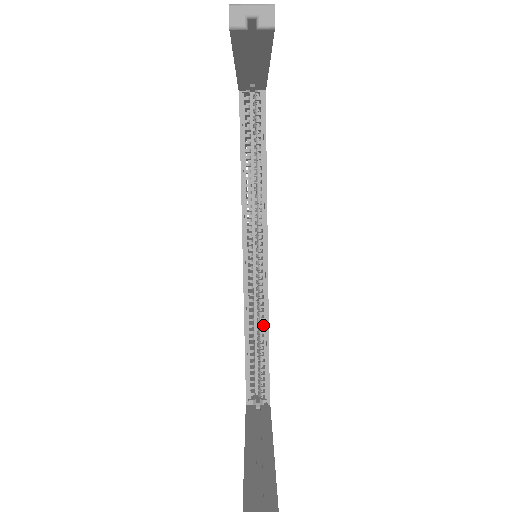
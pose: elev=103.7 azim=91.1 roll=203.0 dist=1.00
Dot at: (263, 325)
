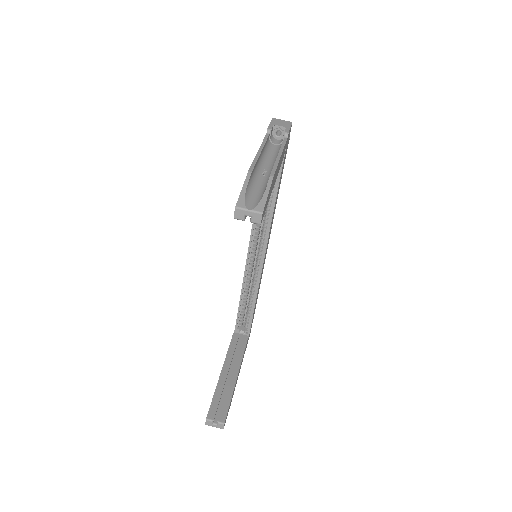
Dot at: (254, 292)
